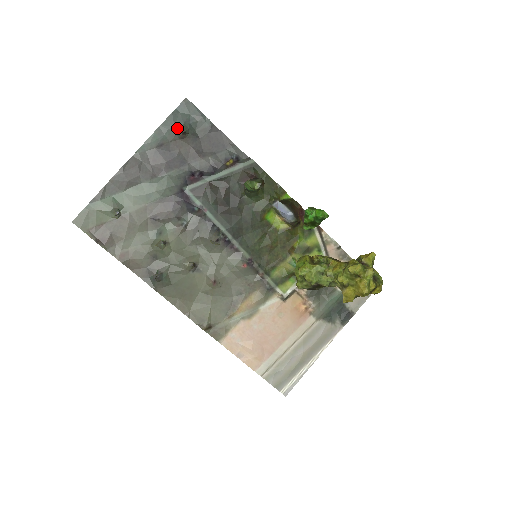
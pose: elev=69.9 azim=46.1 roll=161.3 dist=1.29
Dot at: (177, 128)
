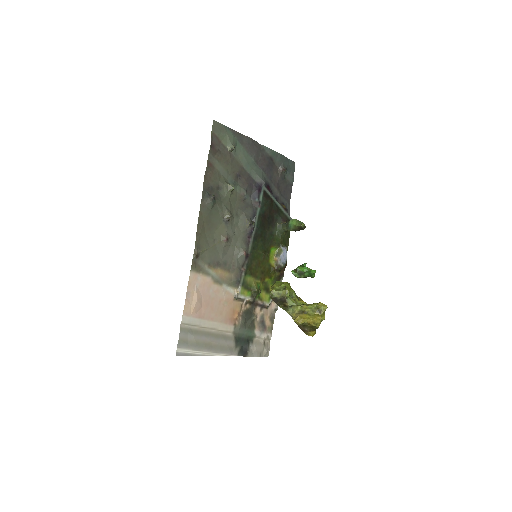
Dot at: (283, 164)
